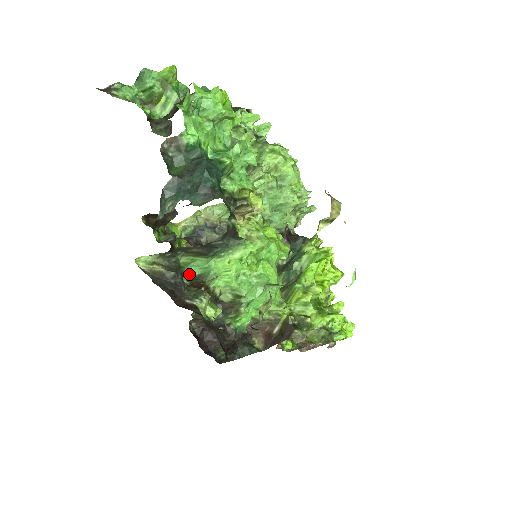
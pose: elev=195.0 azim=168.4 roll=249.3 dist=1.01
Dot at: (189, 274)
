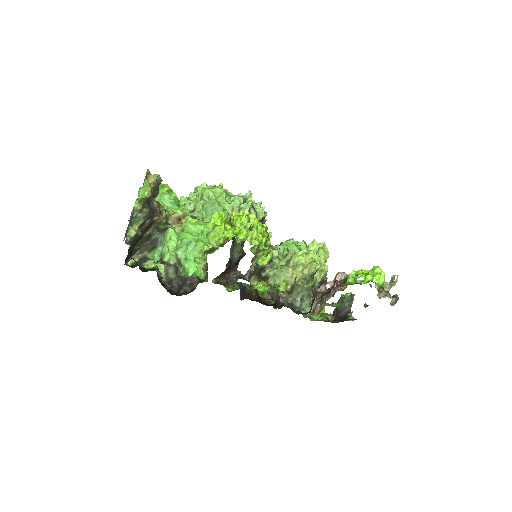
Dot at: occluded
